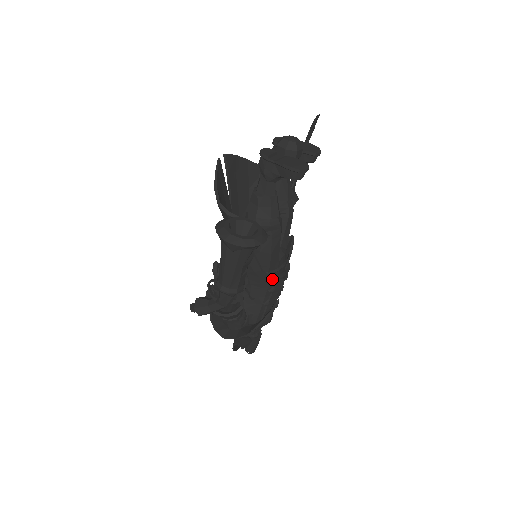
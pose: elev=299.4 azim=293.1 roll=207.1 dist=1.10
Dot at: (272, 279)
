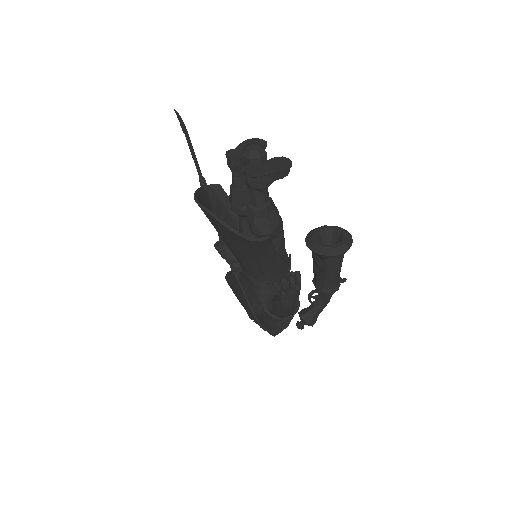
Dot at: (289, 261)
